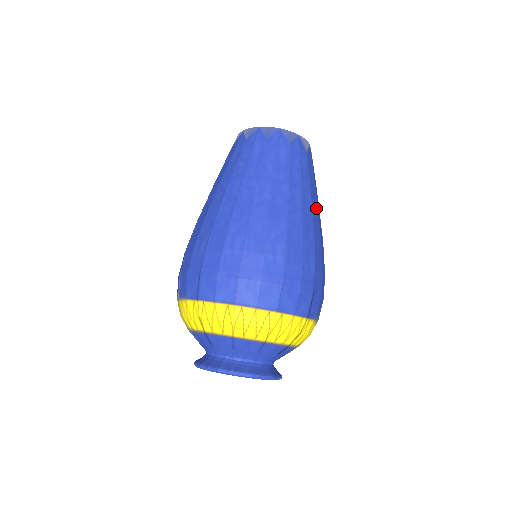
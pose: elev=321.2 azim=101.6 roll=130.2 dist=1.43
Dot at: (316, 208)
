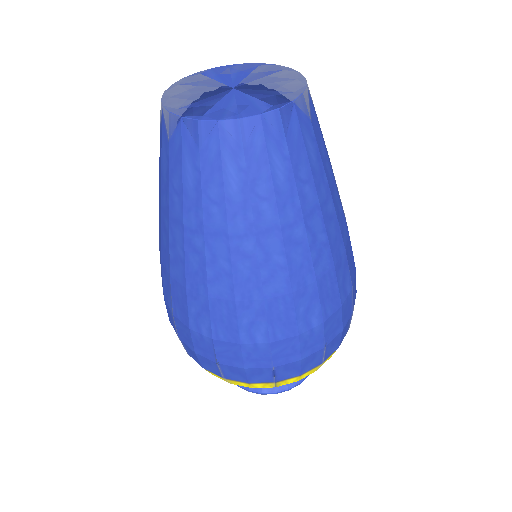
Dot at: (338, 201)
